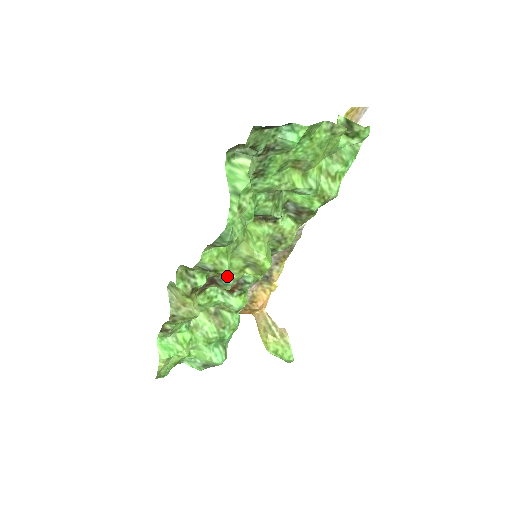
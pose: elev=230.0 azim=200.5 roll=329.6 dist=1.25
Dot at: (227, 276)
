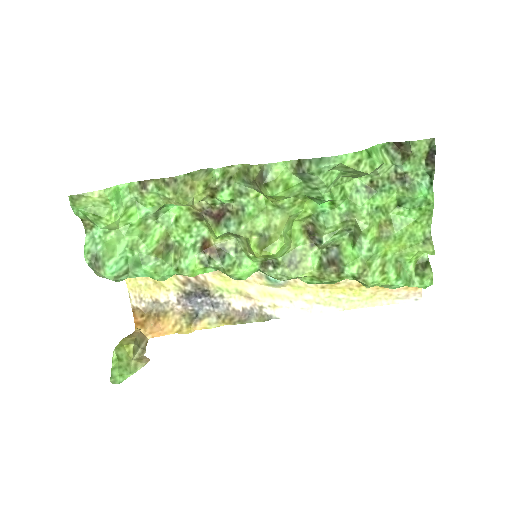
Dot at: (239, 221)
